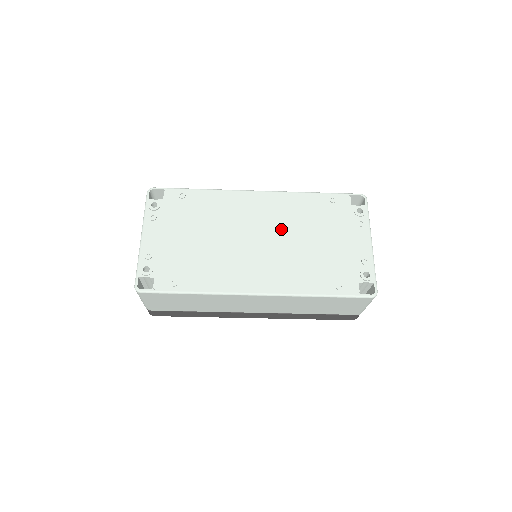
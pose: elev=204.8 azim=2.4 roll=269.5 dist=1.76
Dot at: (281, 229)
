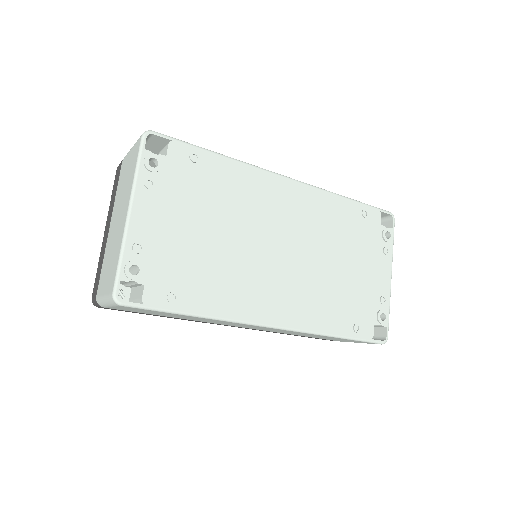
Dot at: (309, 240)
